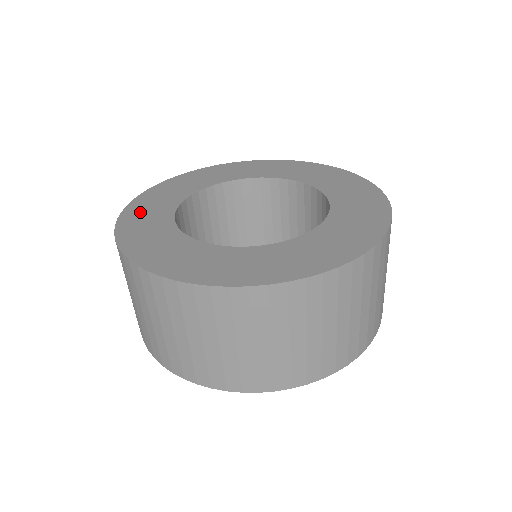
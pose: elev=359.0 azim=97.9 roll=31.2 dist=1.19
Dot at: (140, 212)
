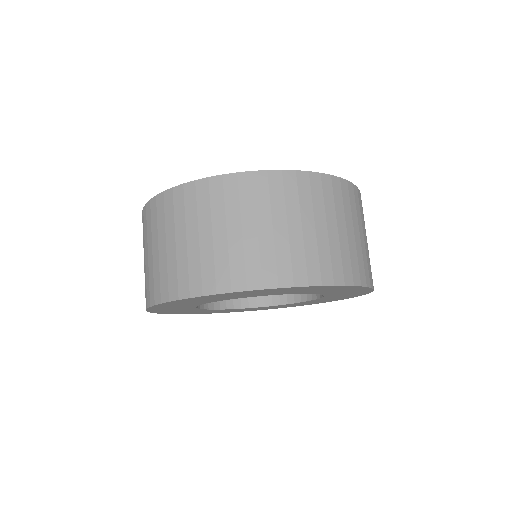
Dot at: occluded
